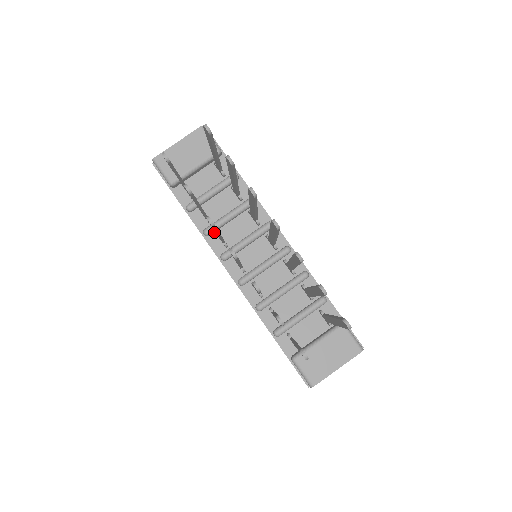
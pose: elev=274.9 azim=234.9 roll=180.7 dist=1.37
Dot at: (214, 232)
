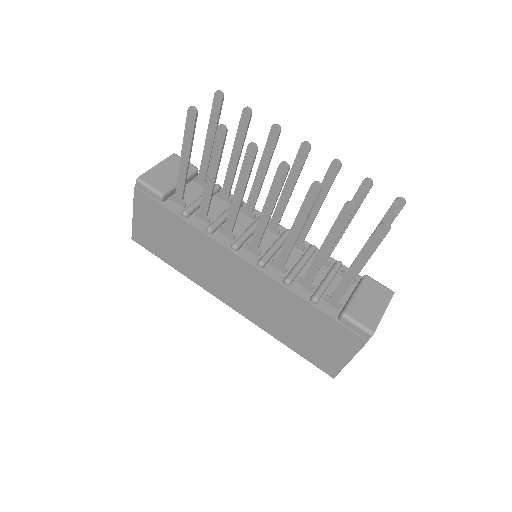
Dot at: (216, 230)
